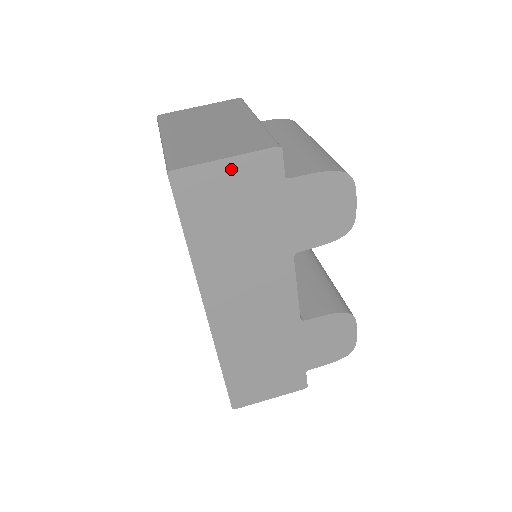
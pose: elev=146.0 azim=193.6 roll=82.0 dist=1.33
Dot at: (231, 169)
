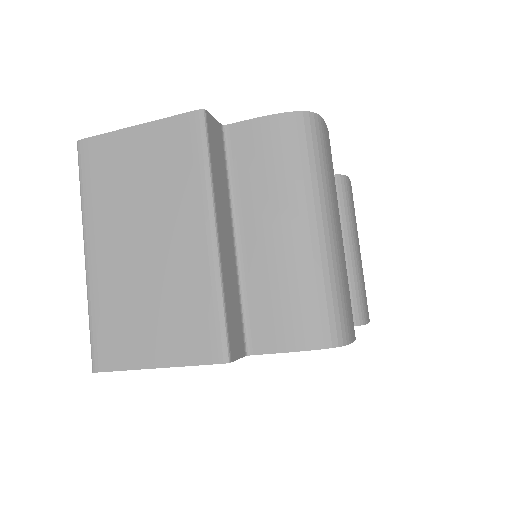
Dot at: occluded
